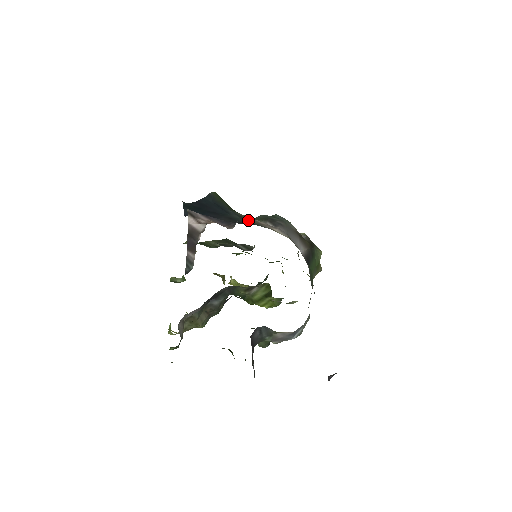
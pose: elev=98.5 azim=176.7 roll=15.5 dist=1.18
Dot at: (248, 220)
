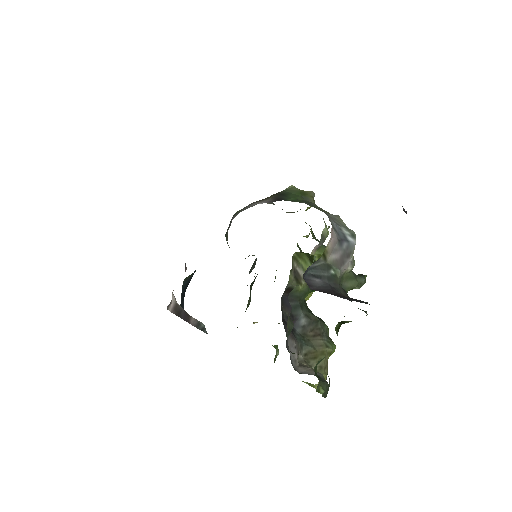
Dot at: occluded
